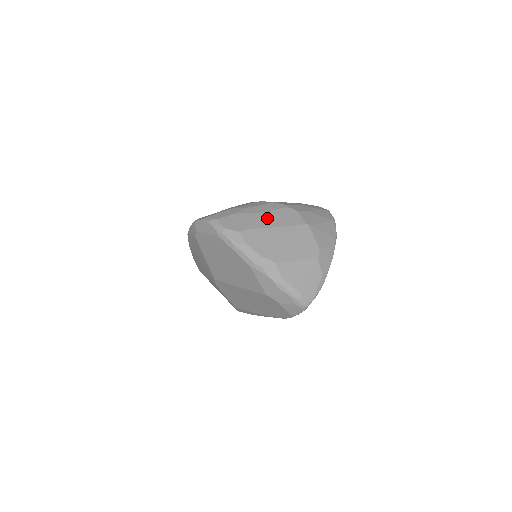
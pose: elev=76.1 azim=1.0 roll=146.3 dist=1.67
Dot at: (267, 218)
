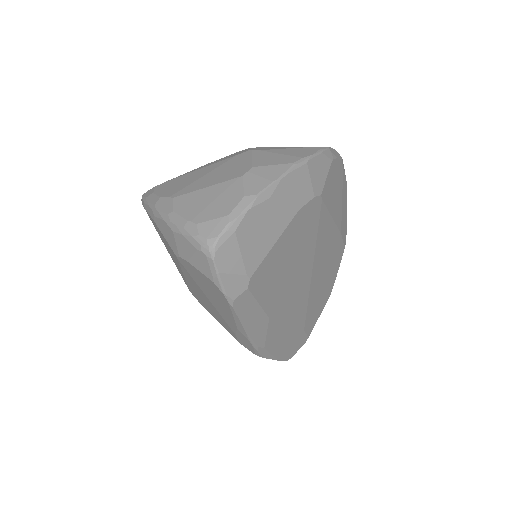
Dot at: (203, 166)
